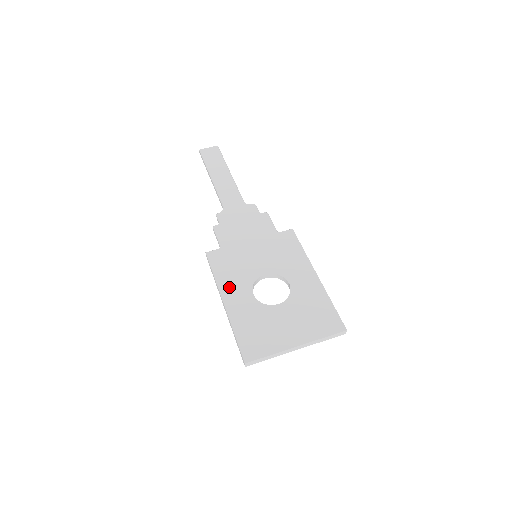
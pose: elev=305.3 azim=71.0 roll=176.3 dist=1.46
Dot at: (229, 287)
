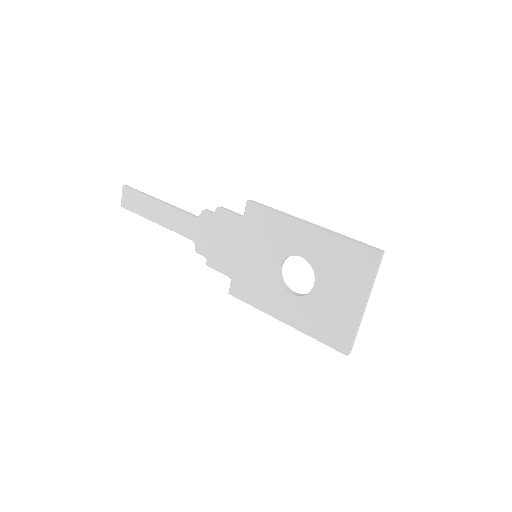
Dot at: (272, 306)
